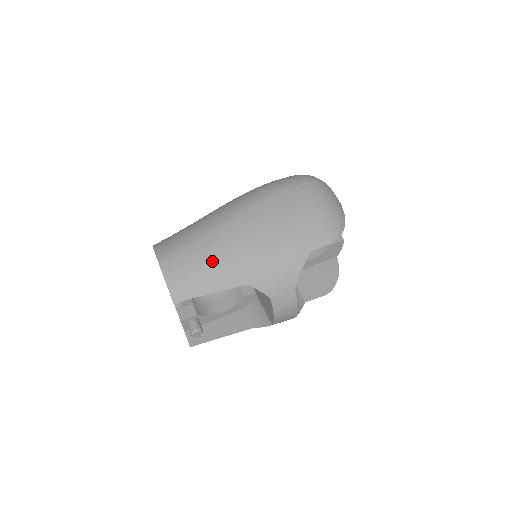
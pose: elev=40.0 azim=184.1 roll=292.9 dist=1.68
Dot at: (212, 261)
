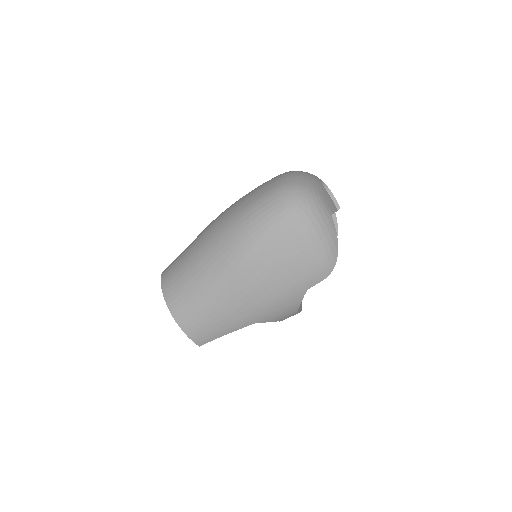
Dot at: (221, 315)
